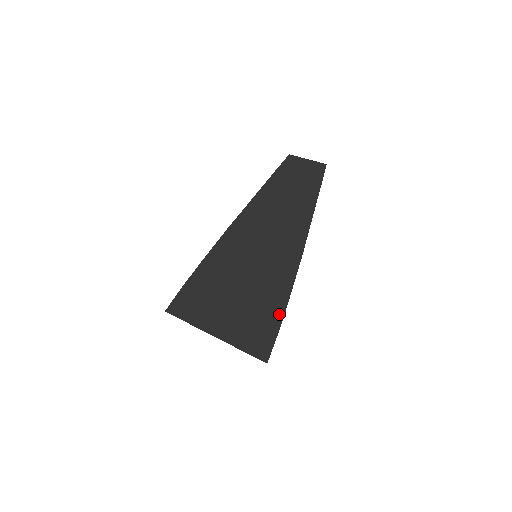
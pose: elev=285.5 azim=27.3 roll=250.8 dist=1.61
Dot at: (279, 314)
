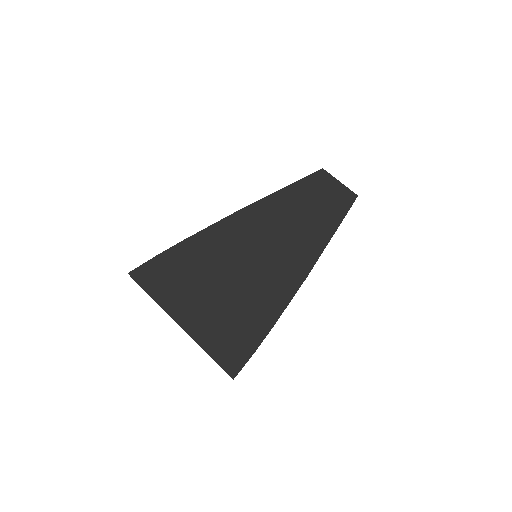
Dot at: (264, 329)
